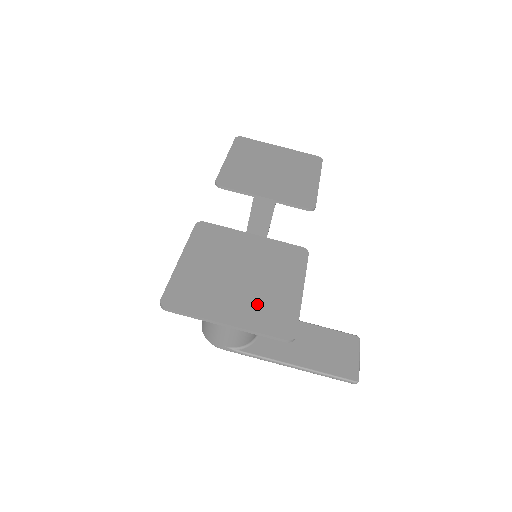
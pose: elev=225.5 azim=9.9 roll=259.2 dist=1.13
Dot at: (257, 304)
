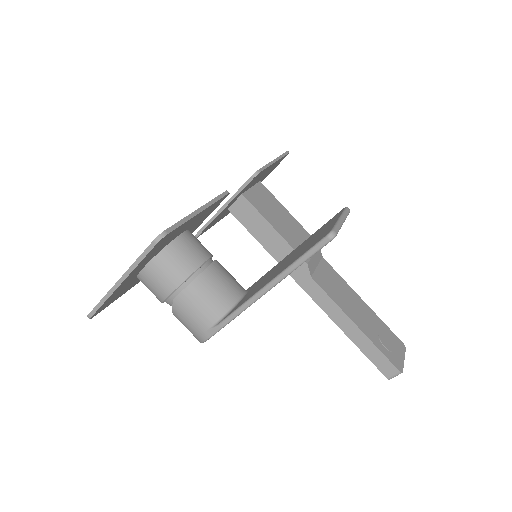
Dot at: occluded
